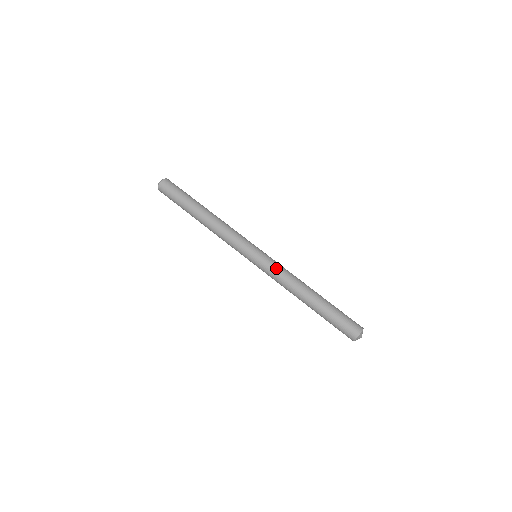
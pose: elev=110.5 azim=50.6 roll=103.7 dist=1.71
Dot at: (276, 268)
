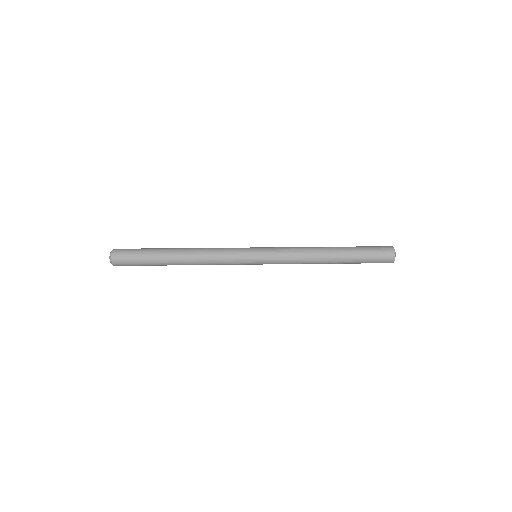
Dot at: (283, 247)
